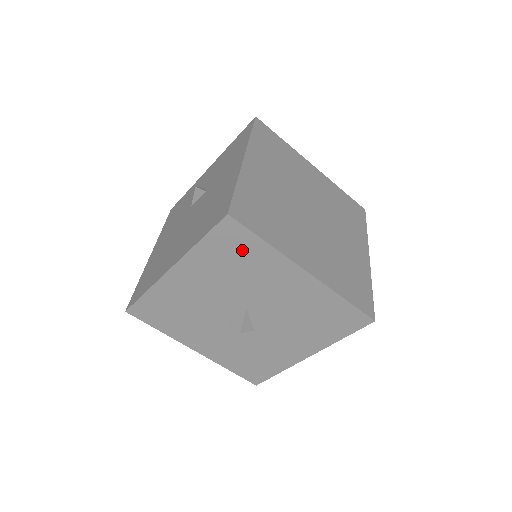
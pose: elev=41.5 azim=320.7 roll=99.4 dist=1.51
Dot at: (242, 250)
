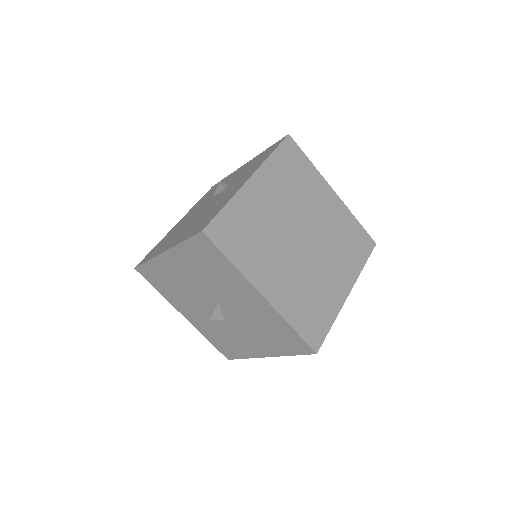
Dot at: (213, 260)
